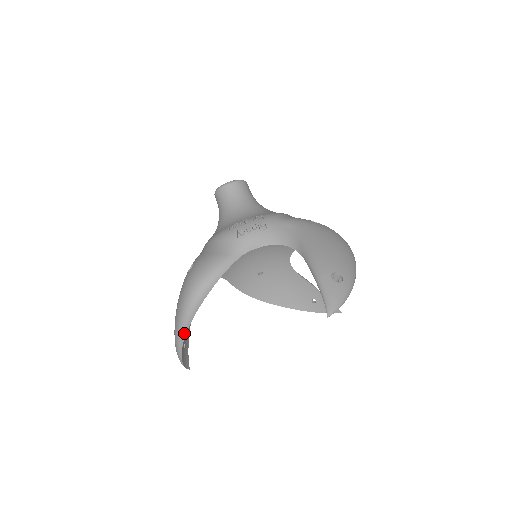
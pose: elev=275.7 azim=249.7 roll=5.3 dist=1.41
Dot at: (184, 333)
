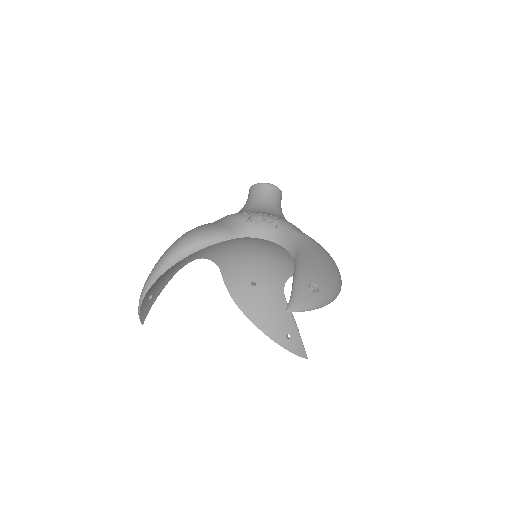
Dot at: (155, 278)
